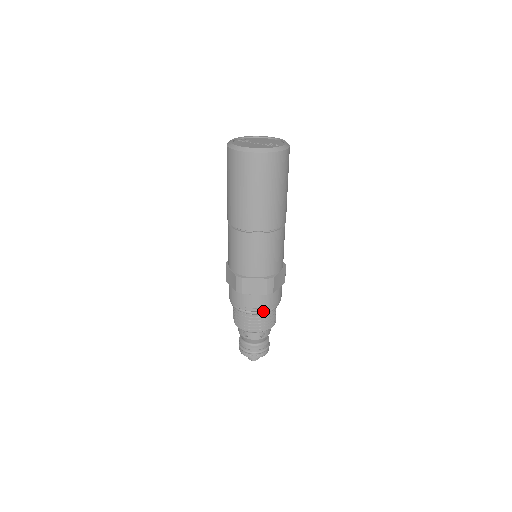
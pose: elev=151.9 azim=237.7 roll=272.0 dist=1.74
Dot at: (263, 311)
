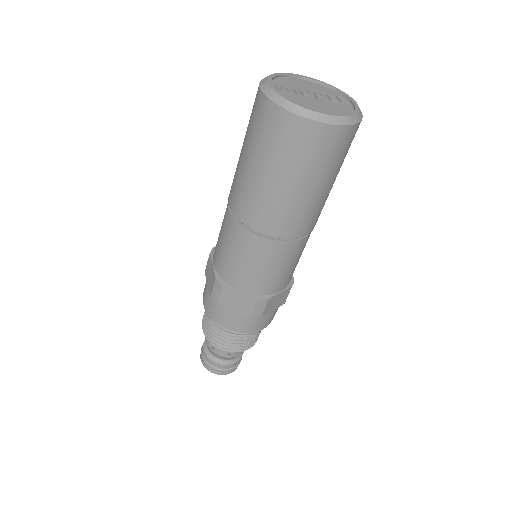
Dot at: occluded
